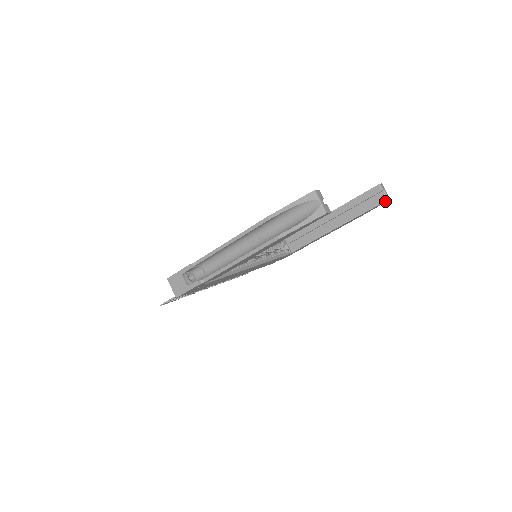
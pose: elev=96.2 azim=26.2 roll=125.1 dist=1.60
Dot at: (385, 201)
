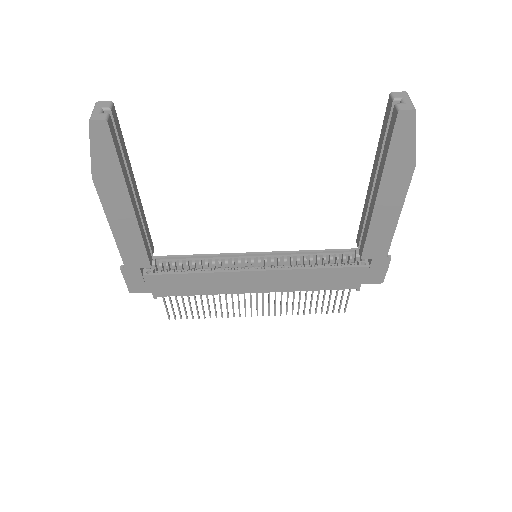
Dot at: (397, 115)
